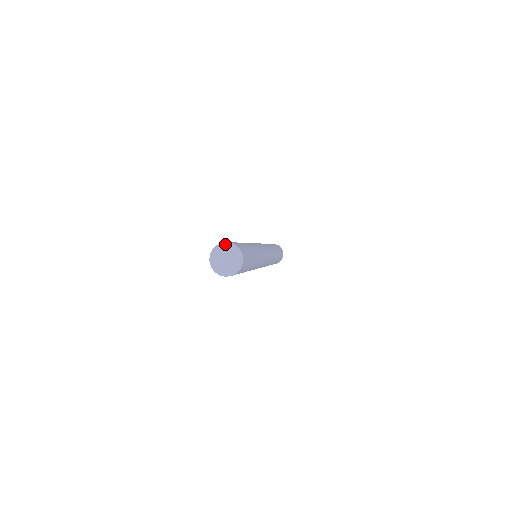
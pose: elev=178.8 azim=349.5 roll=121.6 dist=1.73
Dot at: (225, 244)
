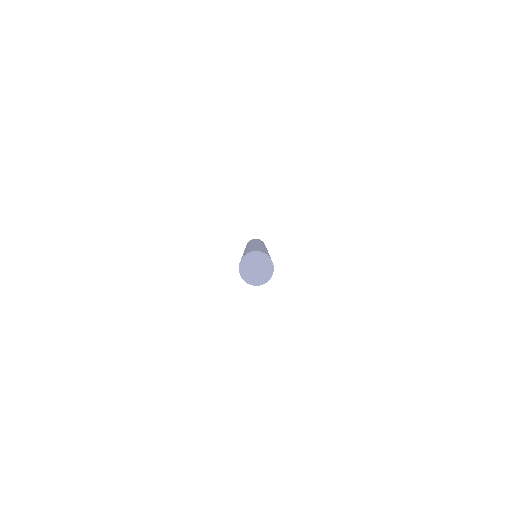
Dot at: (262, 254)
